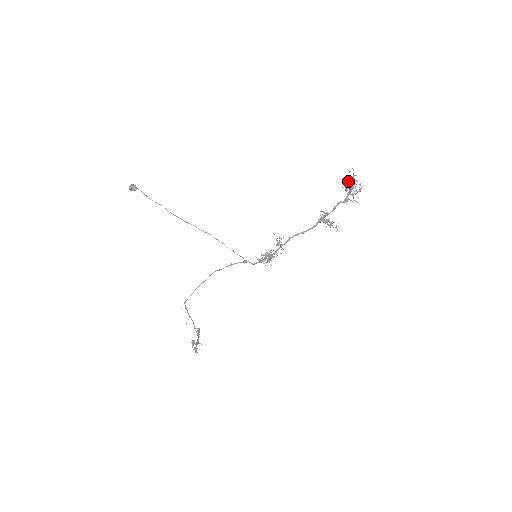
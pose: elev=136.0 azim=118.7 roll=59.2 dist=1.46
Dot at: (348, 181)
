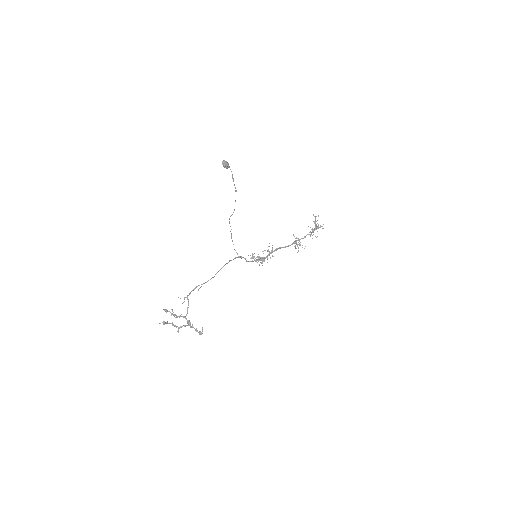
Dot at: (314, 222)
